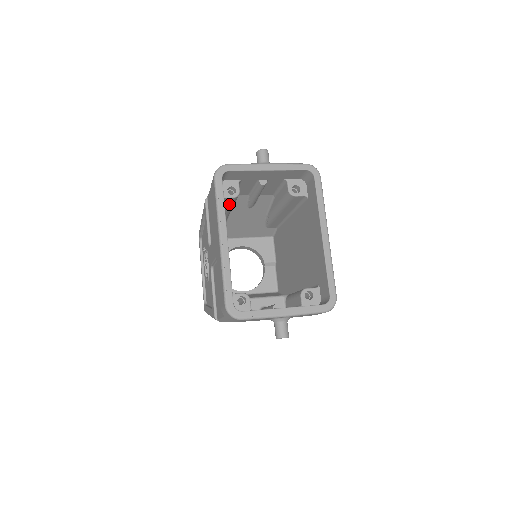
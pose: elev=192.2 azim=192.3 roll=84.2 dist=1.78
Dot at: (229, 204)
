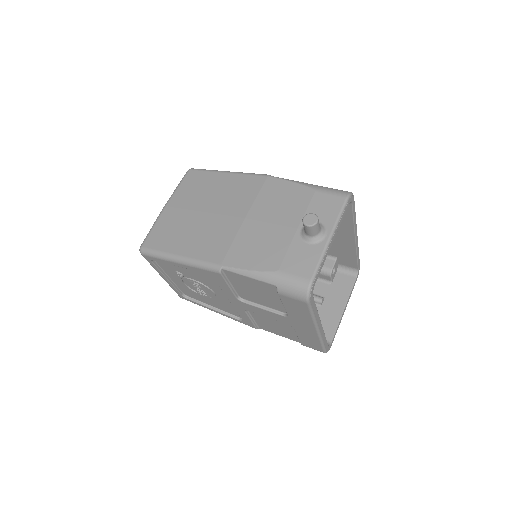
Dot at: occluded
